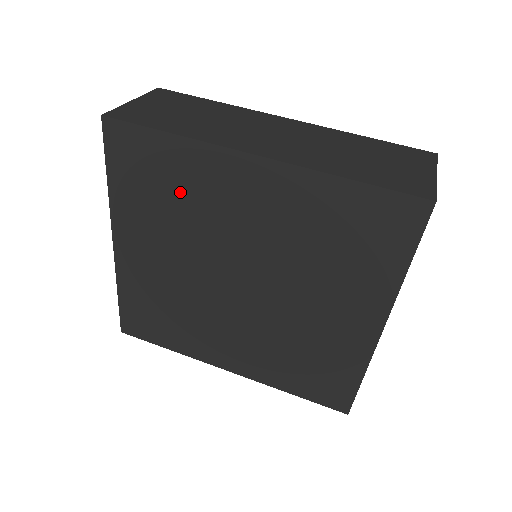
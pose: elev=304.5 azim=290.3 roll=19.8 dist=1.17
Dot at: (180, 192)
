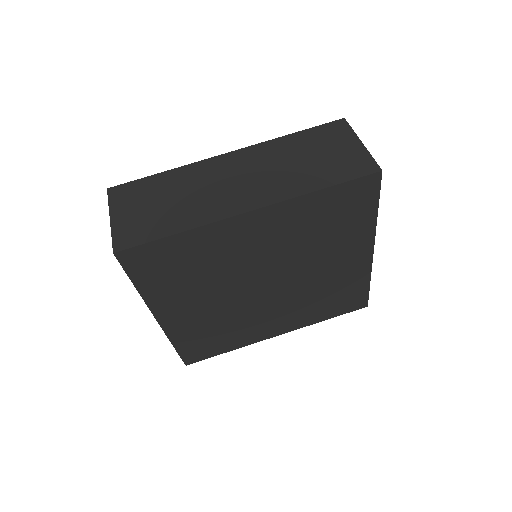
Dot at: (200, 262)
